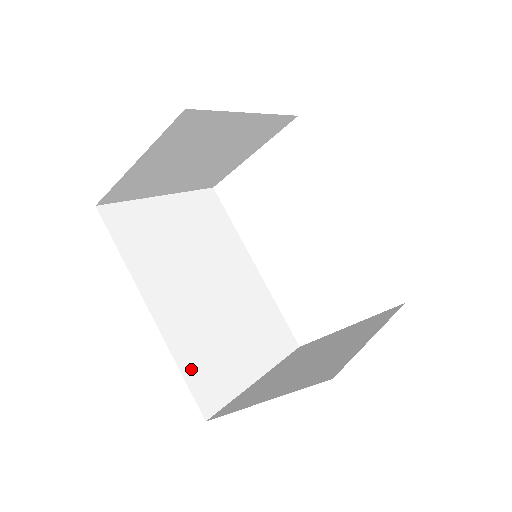
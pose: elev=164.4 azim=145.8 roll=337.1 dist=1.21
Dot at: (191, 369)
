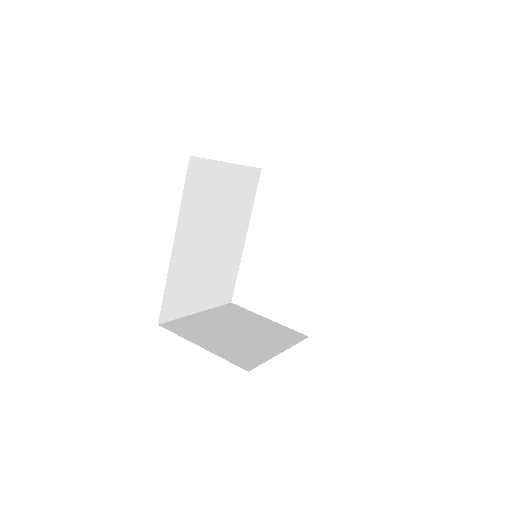
Dot at: (170, 290)
